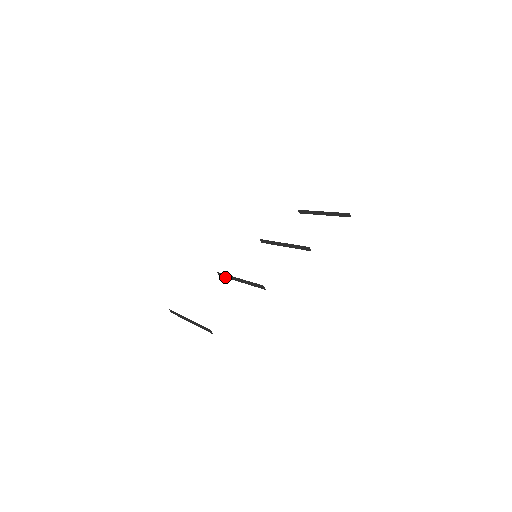
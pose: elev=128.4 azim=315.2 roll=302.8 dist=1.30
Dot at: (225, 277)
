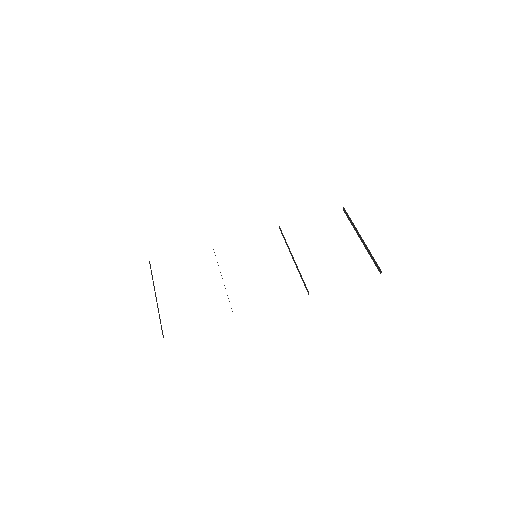
Dot at: (215, 255)
